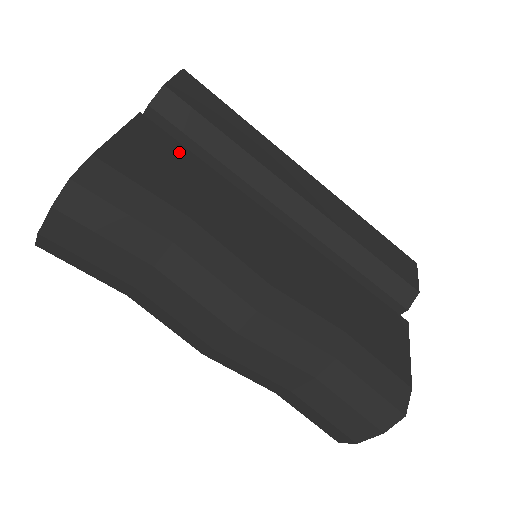
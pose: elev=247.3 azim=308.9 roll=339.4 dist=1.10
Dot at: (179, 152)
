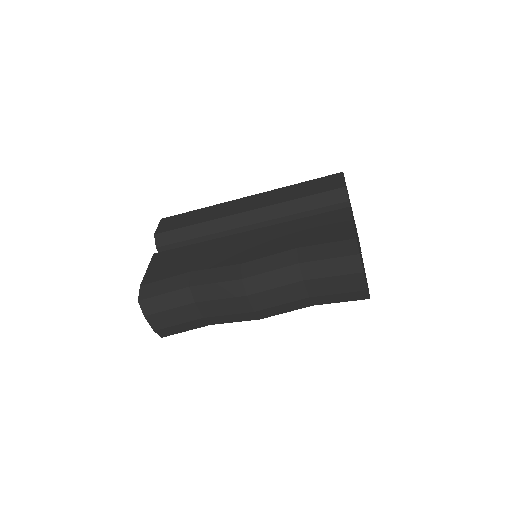
Dot at: (177, 252)
